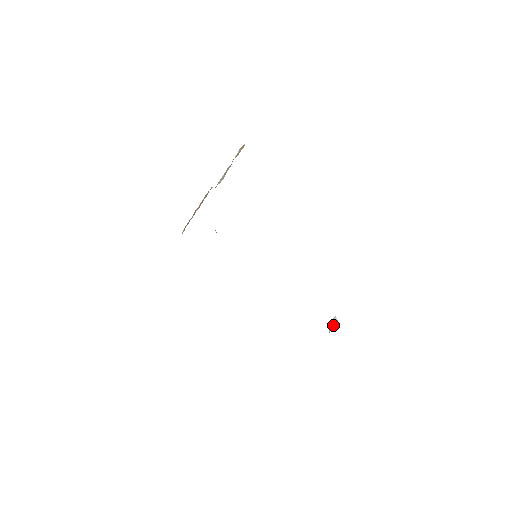
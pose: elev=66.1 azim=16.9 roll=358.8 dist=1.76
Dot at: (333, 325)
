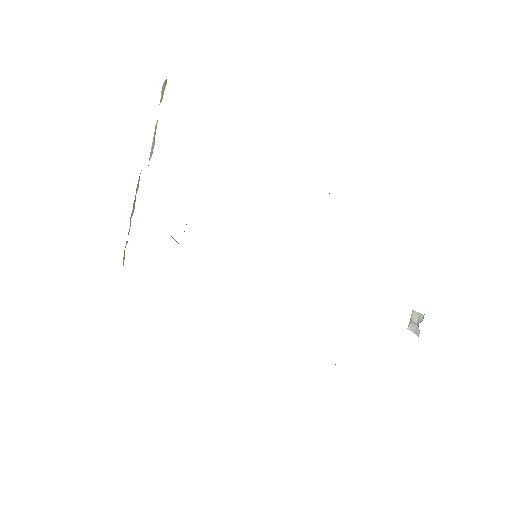
Dot at: (418, 323)
